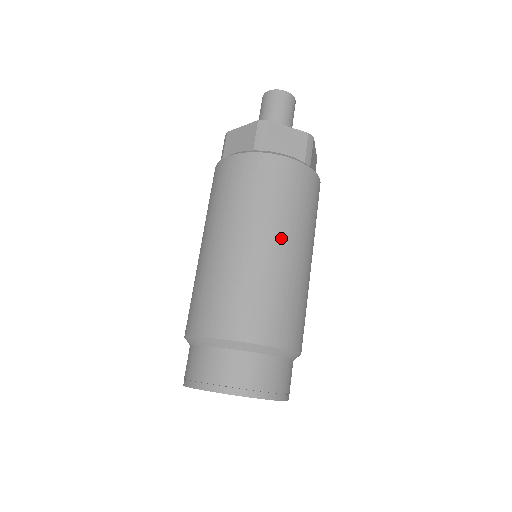
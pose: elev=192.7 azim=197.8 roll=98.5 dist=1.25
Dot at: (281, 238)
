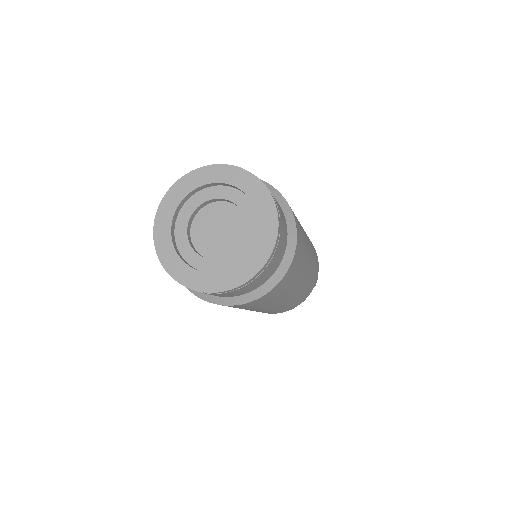
Dot at: (310, 248)
